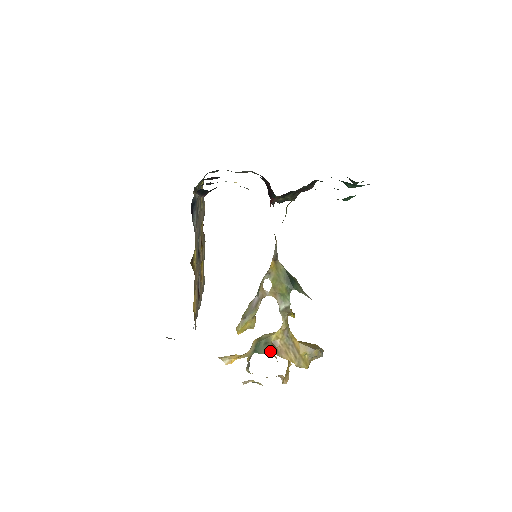
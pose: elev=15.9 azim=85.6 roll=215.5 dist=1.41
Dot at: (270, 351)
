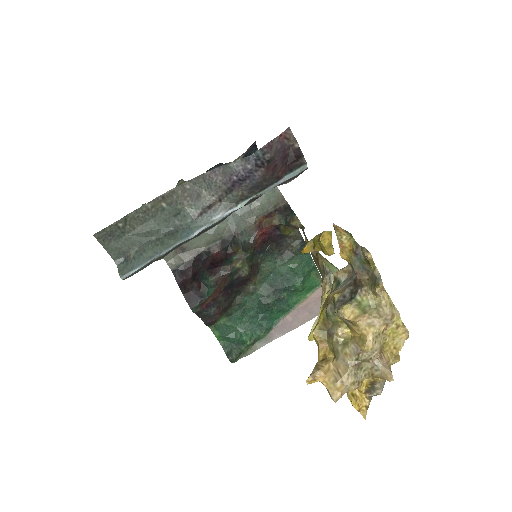
Dot at: occluded
